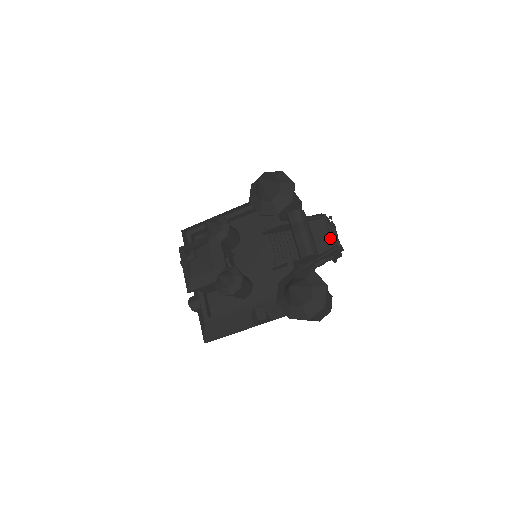
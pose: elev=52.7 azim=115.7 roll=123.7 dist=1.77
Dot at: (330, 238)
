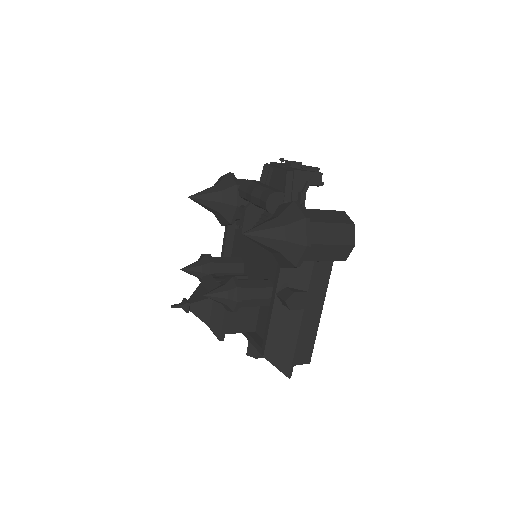
Dot at: (285, 171)
